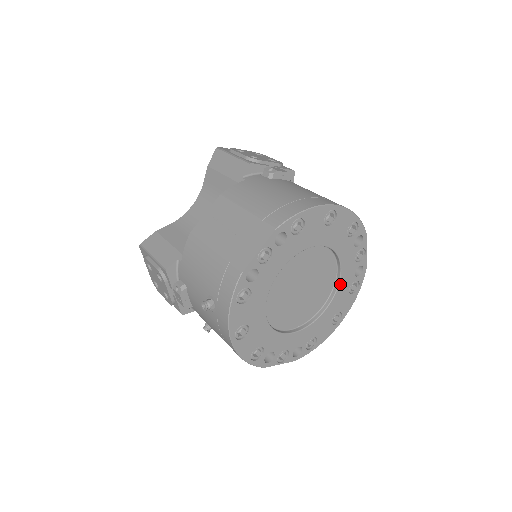
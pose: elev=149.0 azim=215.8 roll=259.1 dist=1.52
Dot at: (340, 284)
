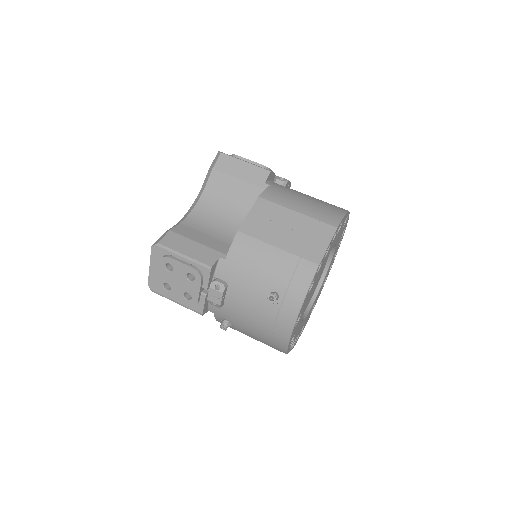
Dot at: occluded
